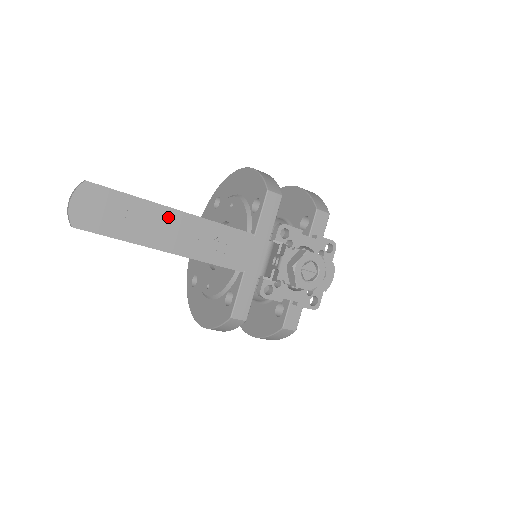
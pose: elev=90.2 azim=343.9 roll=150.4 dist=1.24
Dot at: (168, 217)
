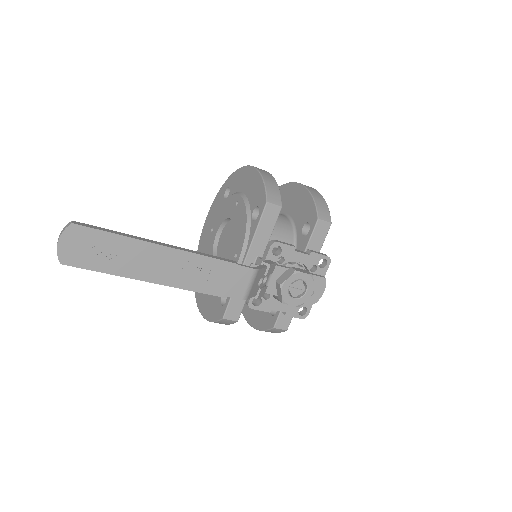
Dot at: (152, 252)
